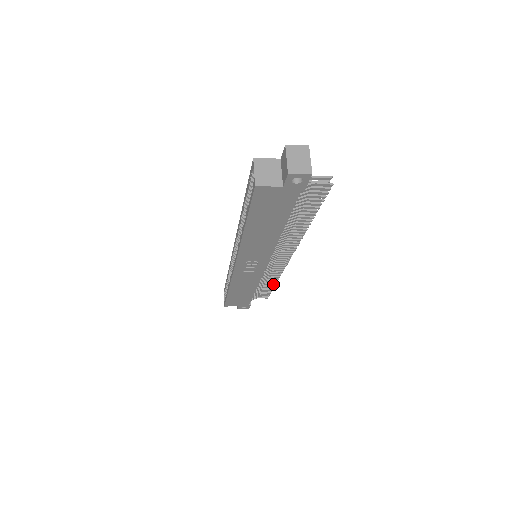
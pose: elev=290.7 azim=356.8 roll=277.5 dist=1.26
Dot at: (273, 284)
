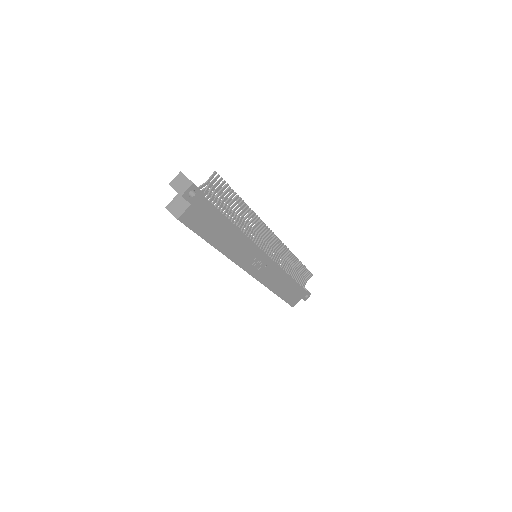
Dot at: (298, 263)
